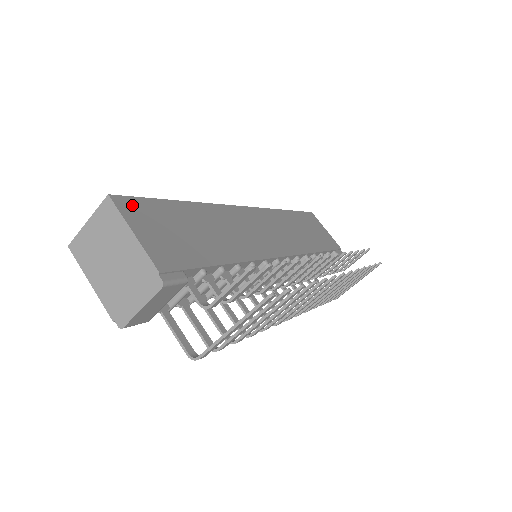
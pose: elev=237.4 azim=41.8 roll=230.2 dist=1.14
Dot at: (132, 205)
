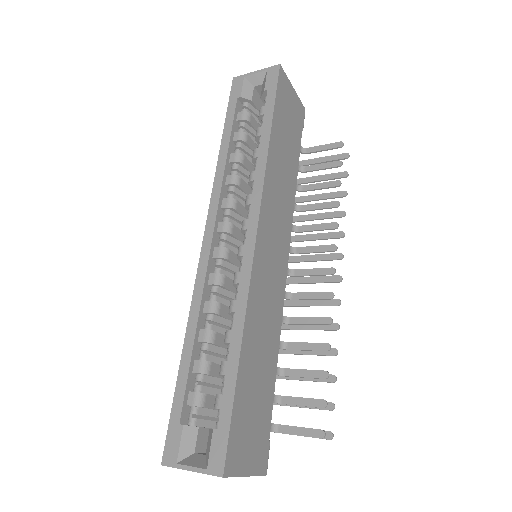
Dot at: (233, 452)
